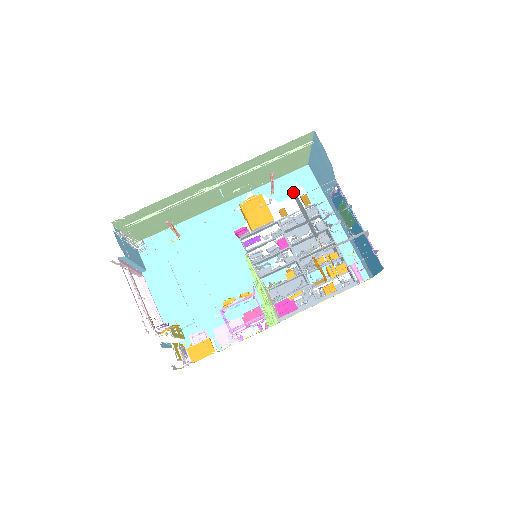
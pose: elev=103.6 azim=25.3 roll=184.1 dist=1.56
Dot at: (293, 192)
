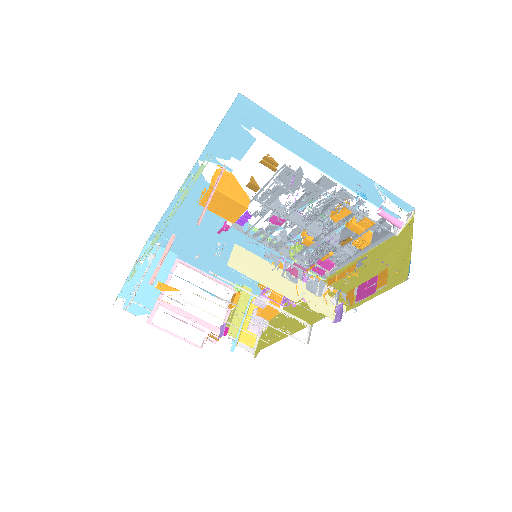
Dot at: (248, 141)
